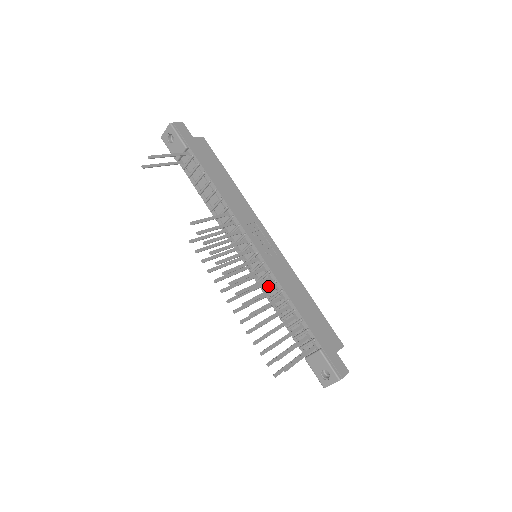
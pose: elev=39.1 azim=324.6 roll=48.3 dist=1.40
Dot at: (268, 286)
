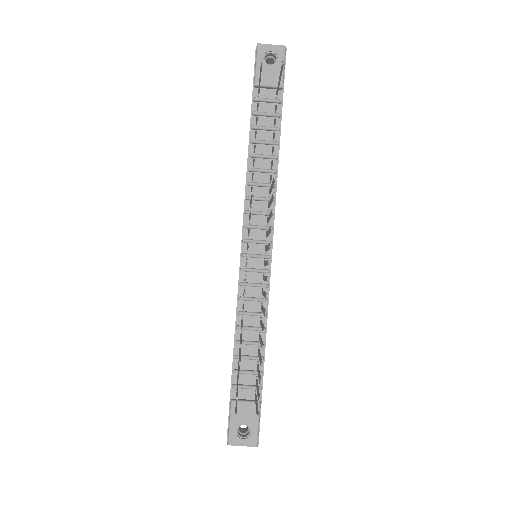
Dot at: (253, 298)
